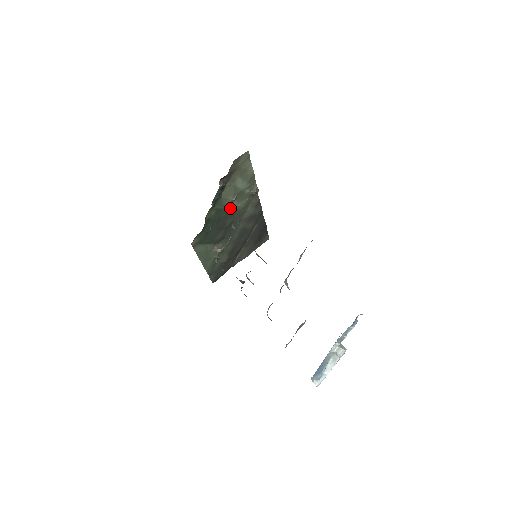
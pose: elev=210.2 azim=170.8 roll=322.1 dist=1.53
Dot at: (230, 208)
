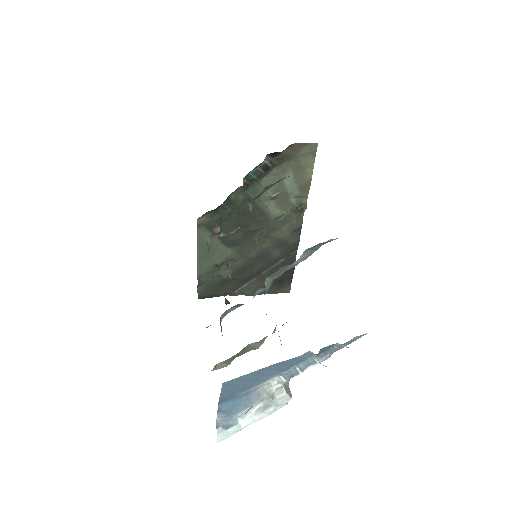
Dot at: (263, 208)
